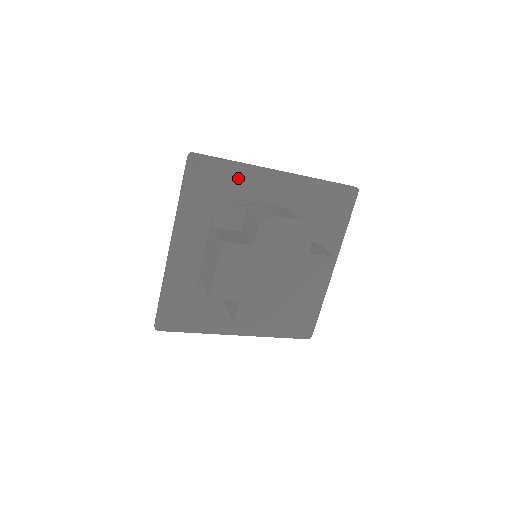
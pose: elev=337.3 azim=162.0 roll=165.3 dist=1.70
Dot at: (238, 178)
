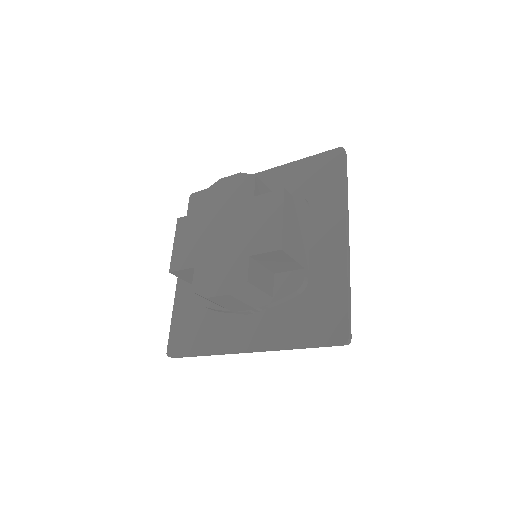
Dot at: occluded
